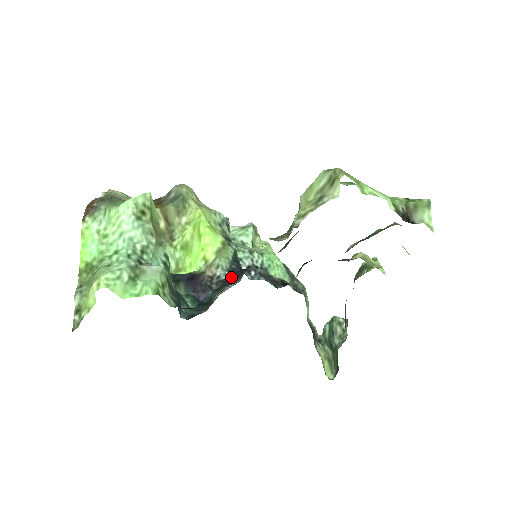
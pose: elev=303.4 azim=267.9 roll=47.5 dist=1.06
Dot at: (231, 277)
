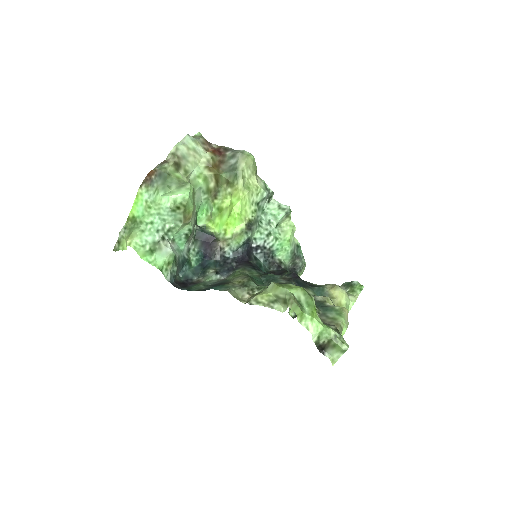
Dot at: (228, 262)
